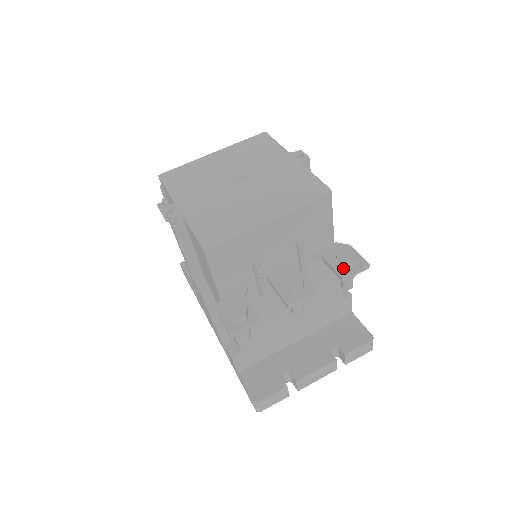
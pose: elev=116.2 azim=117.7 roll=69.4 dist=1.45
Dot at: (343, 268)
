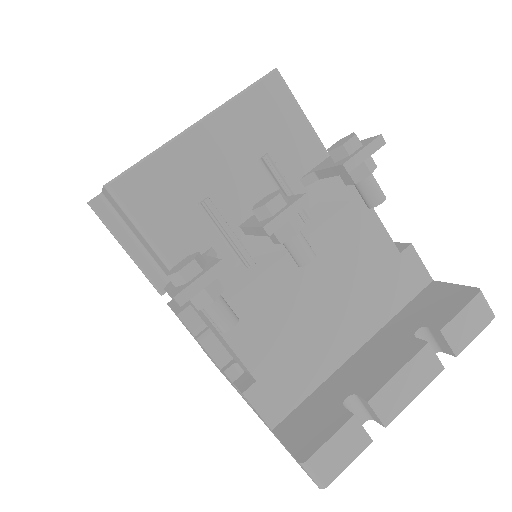
Dot at: (343, 159)
